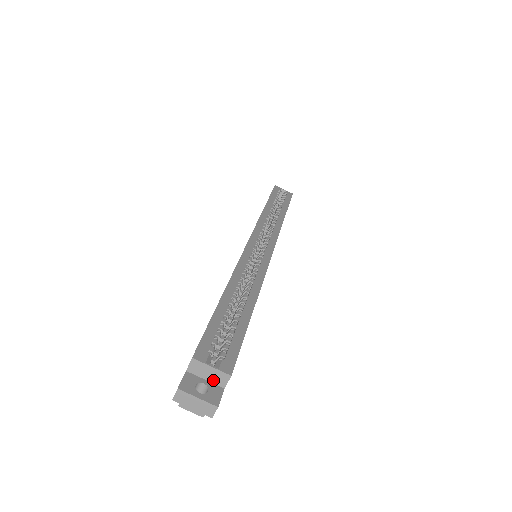
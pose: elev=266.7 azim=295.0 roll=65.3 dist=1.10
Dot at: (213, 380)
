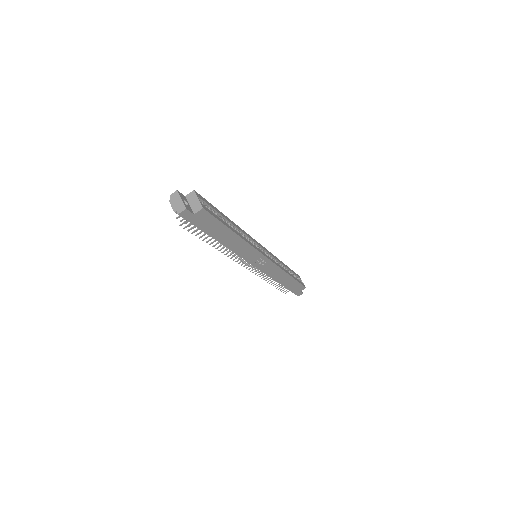
Dot at: (193, 207)
